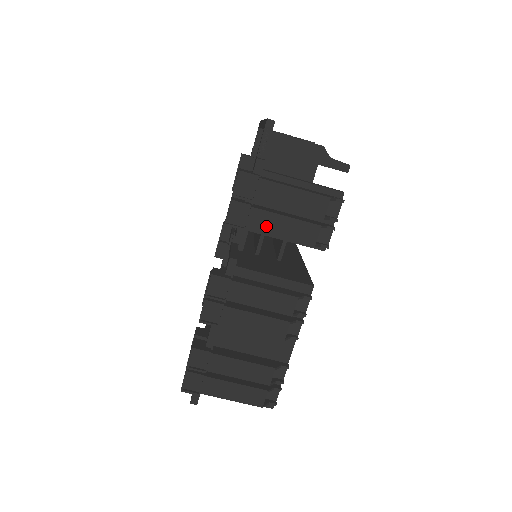
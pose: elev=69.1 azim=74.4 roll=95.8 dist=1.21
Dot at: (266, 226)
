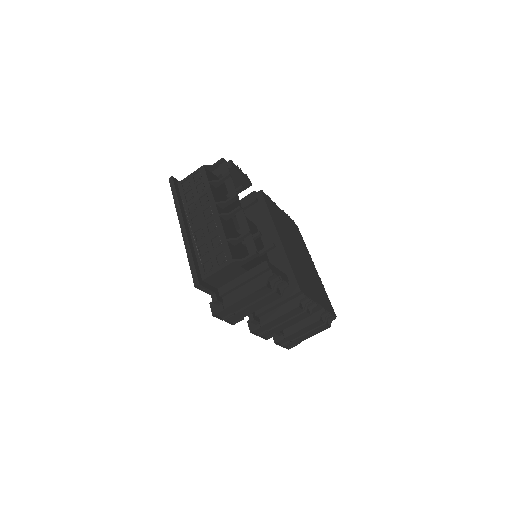
Dot at: (251, 311)
